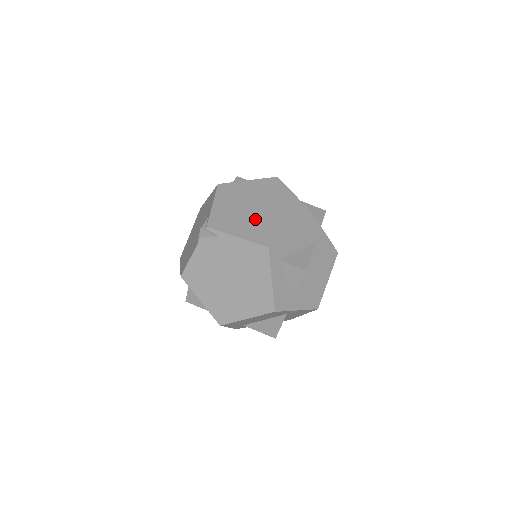
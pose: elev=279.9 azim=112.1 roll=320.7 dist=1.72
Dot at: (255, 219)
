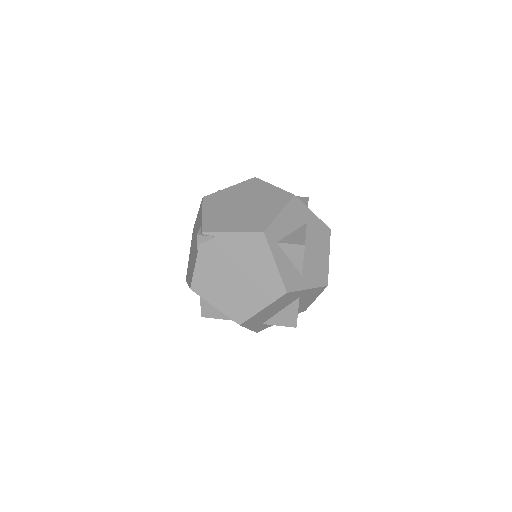
Dot at: (245, 214)
